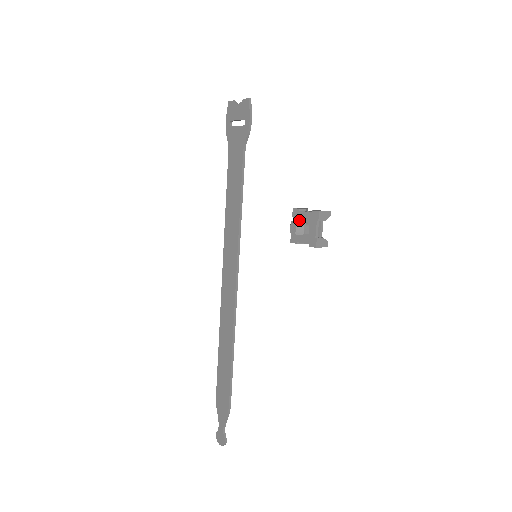
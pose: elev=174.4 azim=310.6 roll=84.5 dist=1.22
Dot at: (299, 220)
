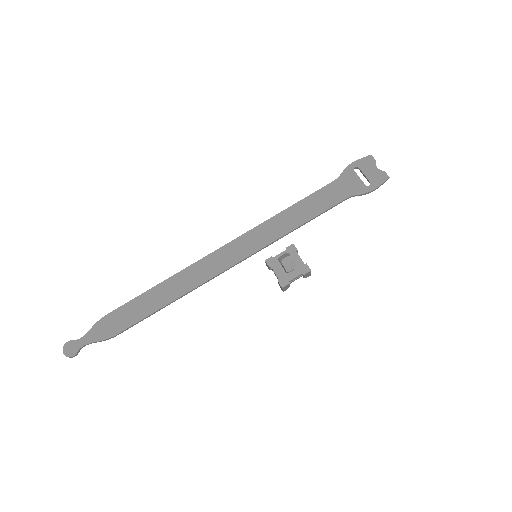
Dot at: occluded
